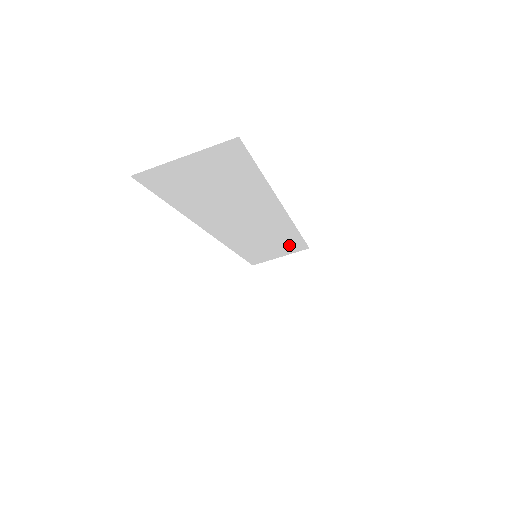
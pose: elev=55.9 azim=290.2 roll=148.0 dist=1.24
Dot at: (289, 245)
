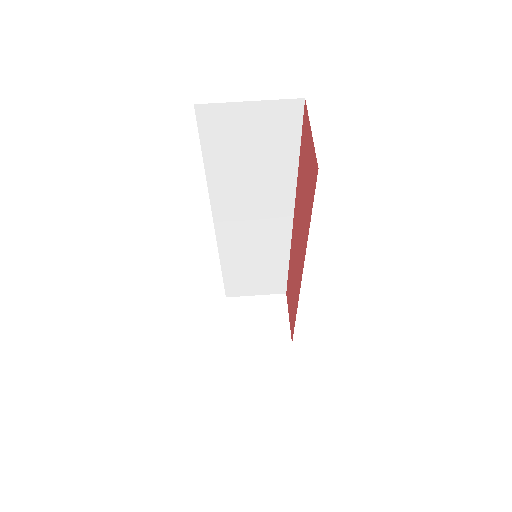
Dot at: (271, 280)
